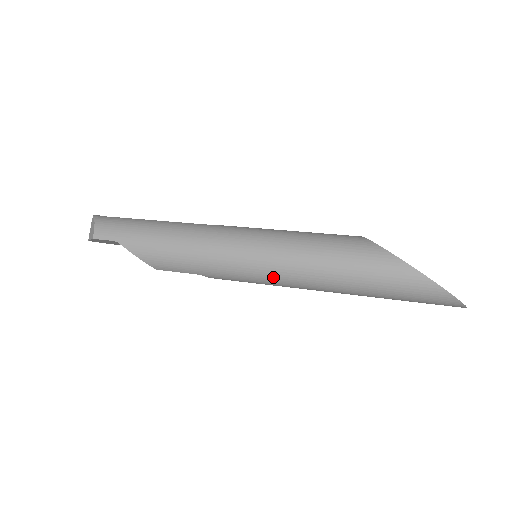
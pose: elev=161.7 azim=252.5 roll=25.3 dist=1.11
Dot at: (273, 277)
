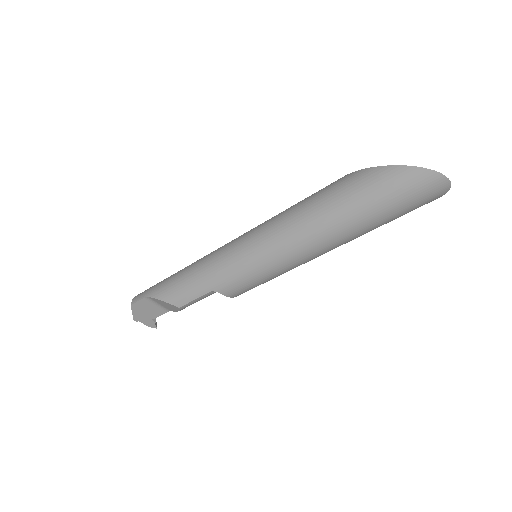
Dot at: (264, 252)
